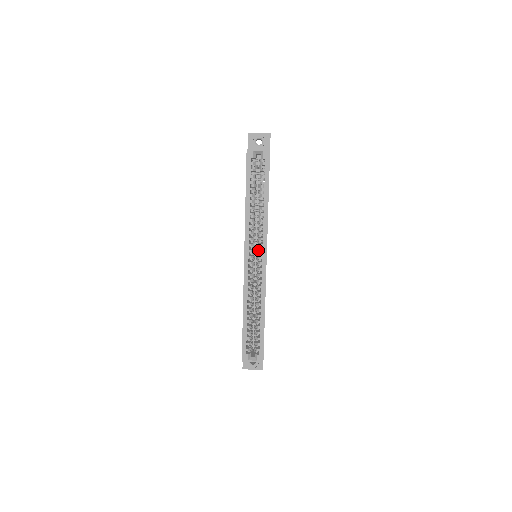
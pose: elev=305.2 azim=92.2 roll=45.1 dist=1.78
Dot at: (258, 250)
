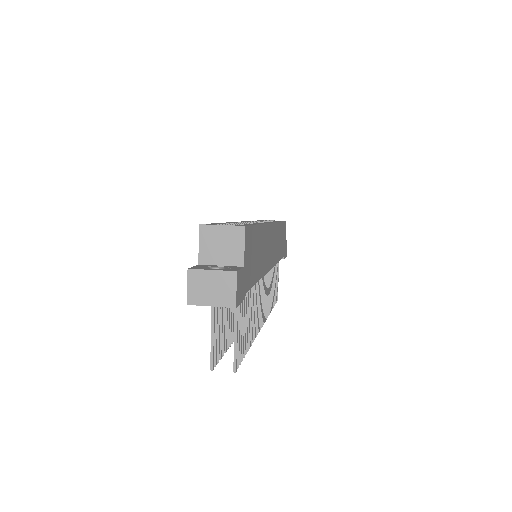
Dot at: occluded
